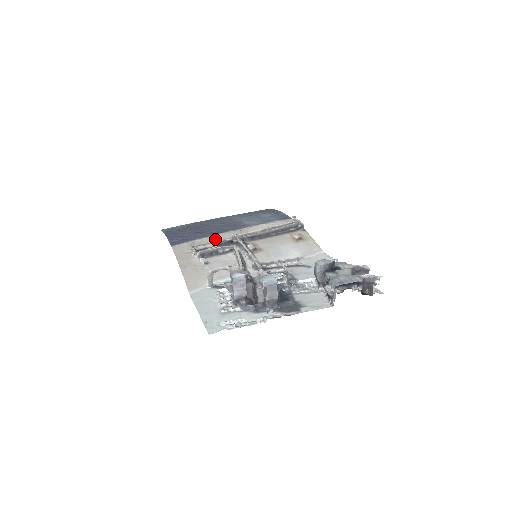
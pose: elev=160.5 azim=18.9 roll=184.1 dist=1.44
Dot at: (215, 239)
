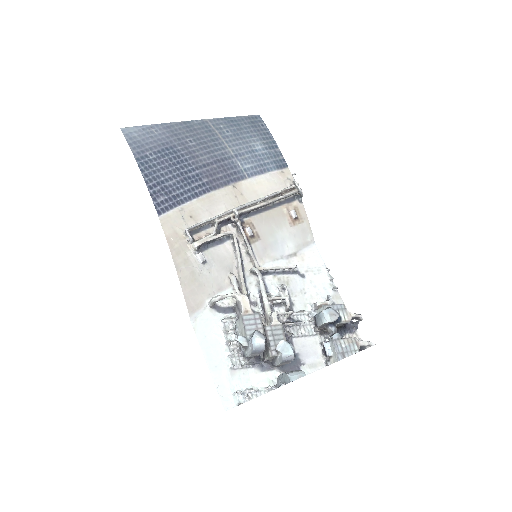
Dot at: (208, 206)
